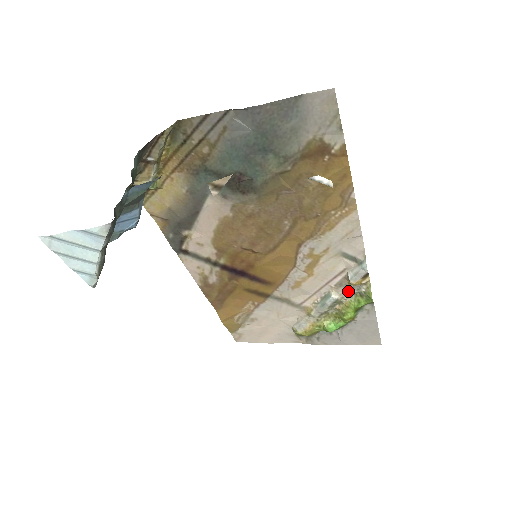
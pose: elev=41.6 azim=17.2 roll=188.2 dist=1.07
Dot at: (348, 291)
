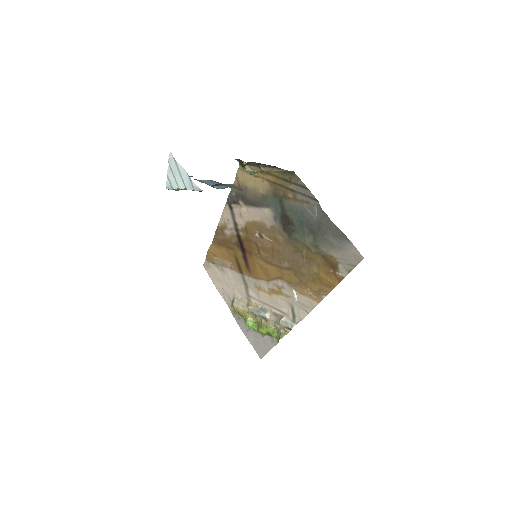
Dot at: (275, 322)
